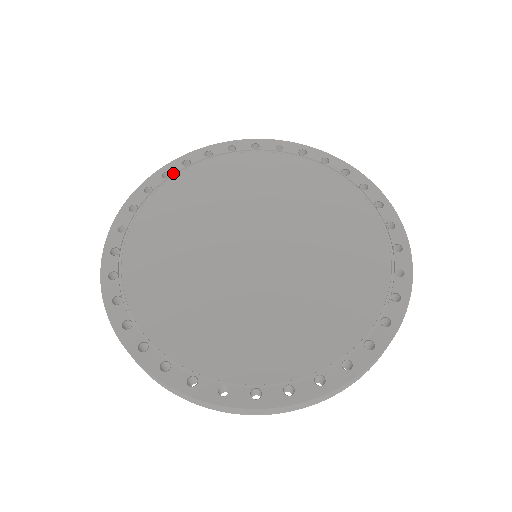
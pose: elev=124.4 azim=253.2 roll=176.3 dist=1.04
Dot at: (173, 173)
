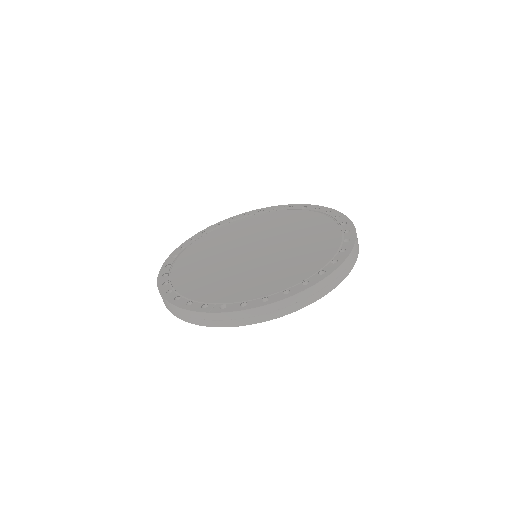
Dot at: (209, 231)
